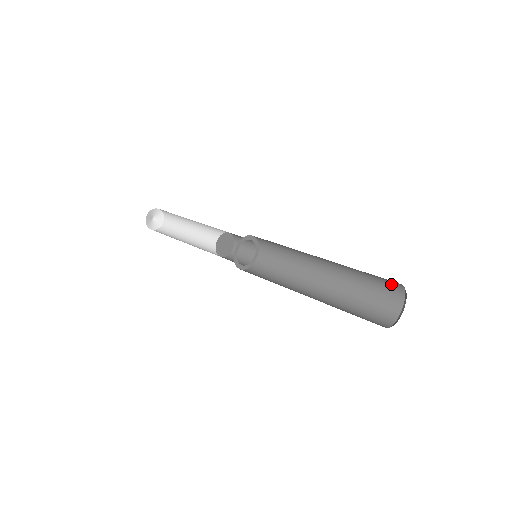
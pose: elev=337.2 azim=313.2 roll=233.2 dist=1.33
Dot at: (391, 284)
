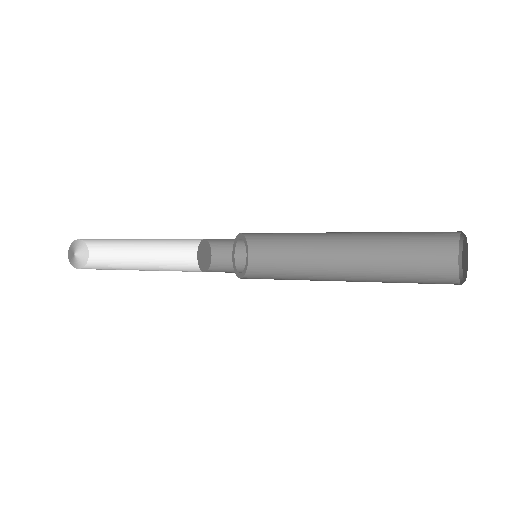
Dot at: (441, 242)
